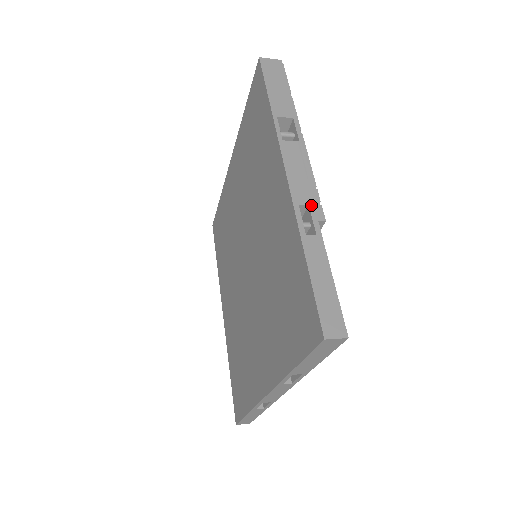
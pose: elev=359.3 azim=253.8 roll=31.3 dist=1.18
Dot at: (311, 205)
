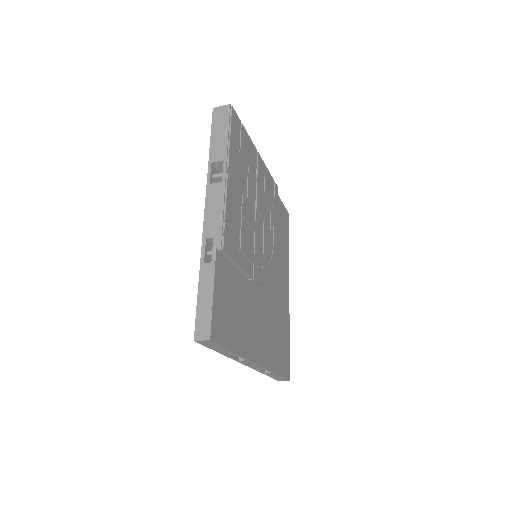
Dot at: (215, 237)
